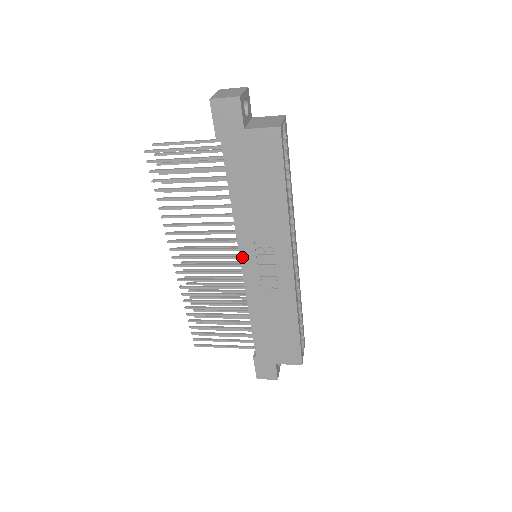
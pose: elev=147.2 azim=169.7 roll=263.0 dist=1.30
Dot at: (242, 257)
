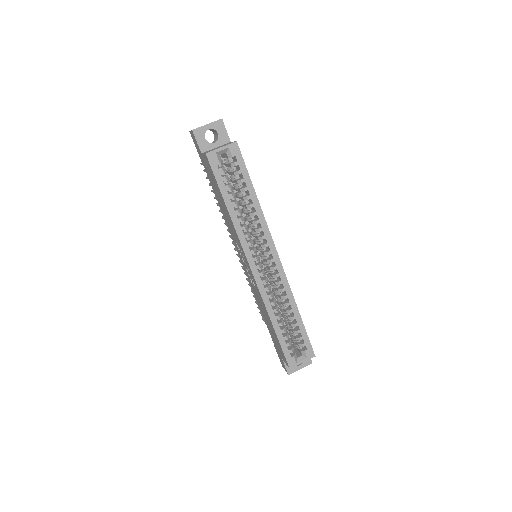
Dot at: (238, 253)
